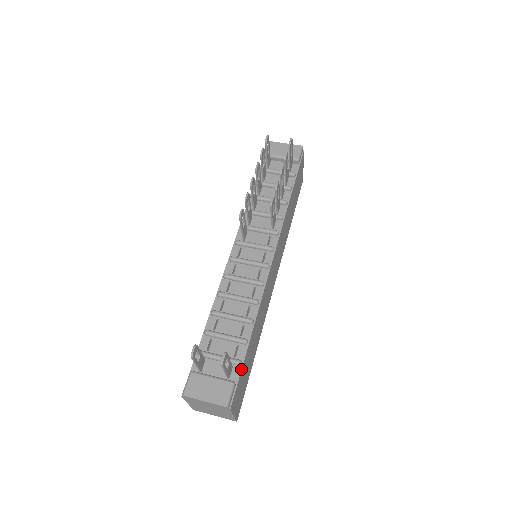
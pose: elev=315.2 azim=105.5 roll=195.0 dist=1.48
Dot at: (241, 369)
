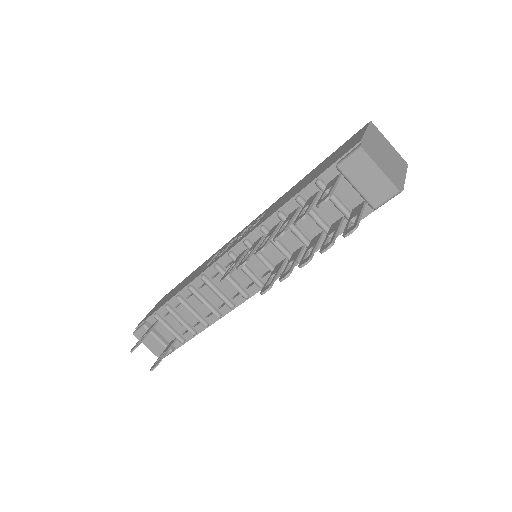
Dot at: (183, 344)
